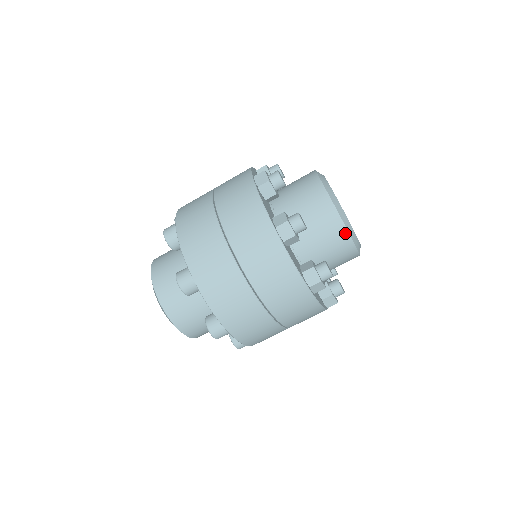
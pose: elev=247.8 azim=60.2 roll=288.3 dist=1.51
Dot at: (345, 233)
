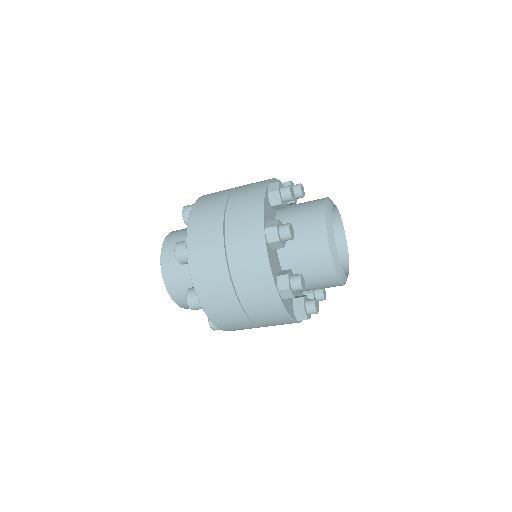
Dot at: occluded
